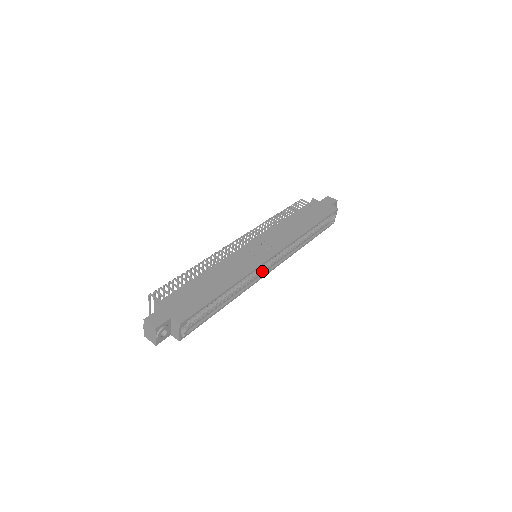
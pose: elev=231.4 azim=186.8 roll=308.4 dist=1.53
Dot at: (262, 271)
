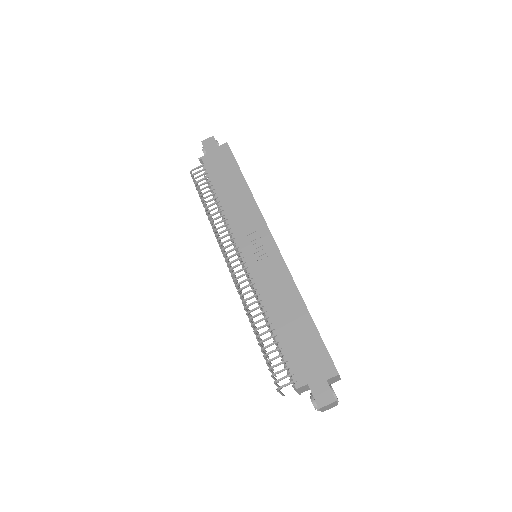
Dot at: occluded
